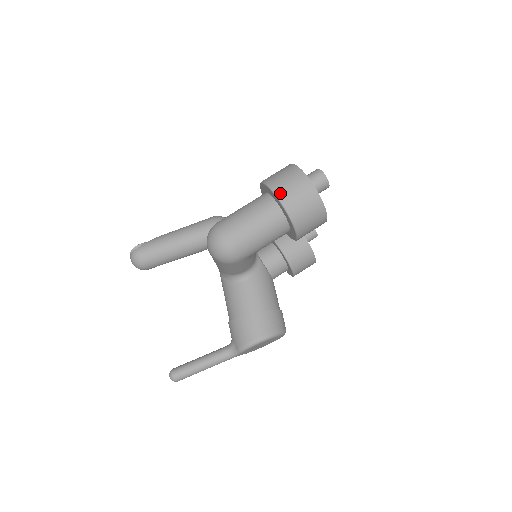
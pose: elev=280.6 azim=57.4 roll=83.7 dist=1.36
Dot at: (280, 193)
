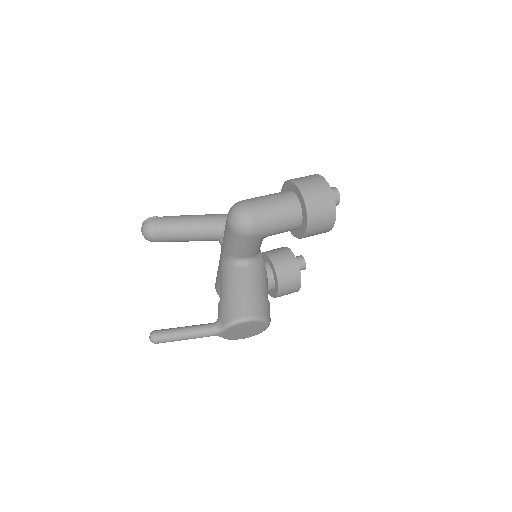
Dot at: (303, 188)
